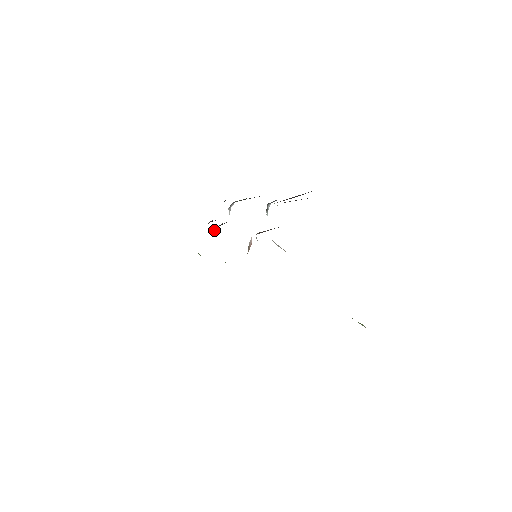
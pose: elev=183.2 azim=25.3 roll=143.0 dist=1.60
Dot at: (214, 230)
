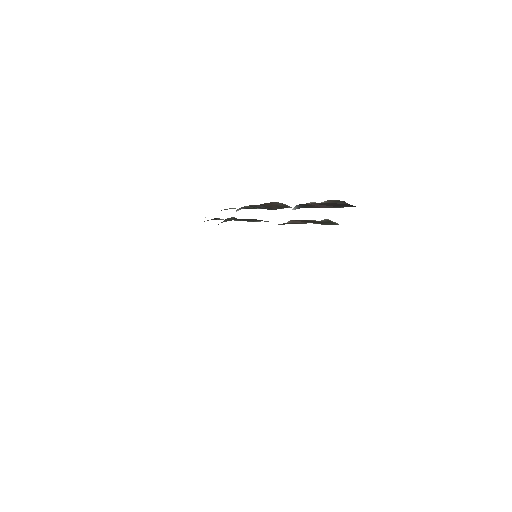
Dot at: occluded
